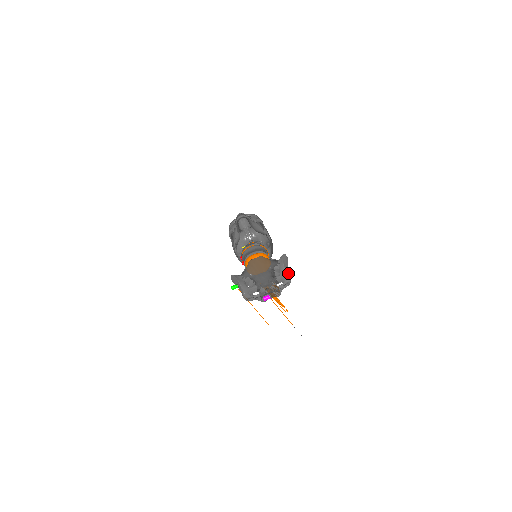
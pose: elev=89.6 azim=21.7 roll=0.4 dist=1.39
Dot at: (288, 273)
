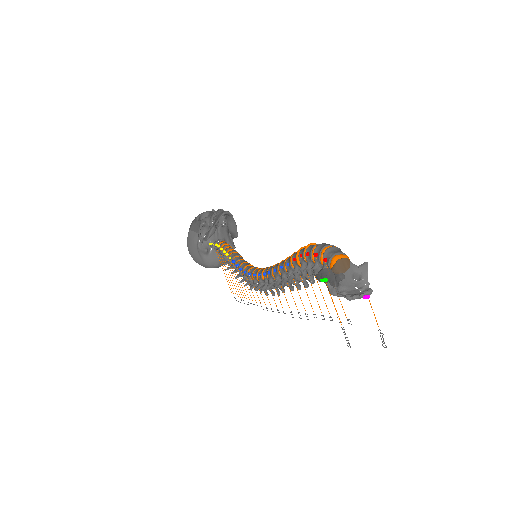
Dot at: (366, 280)
